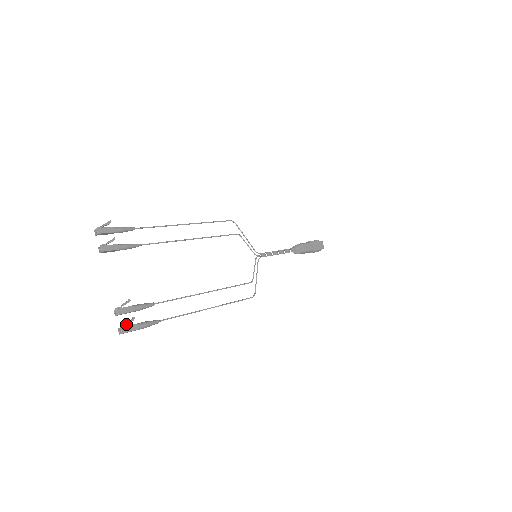
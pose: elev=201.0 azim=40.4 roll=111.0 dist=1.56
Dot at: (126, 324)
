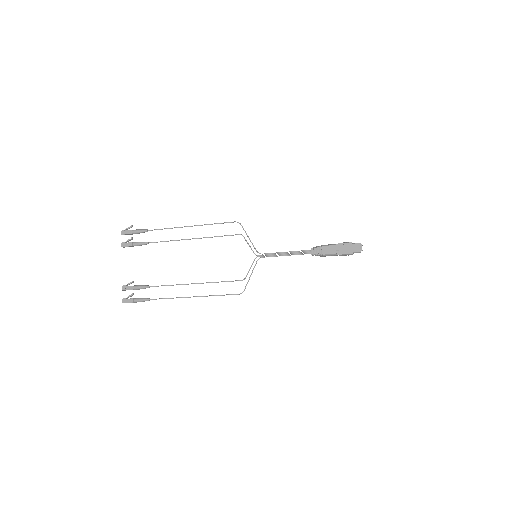
Dot at: occluded
